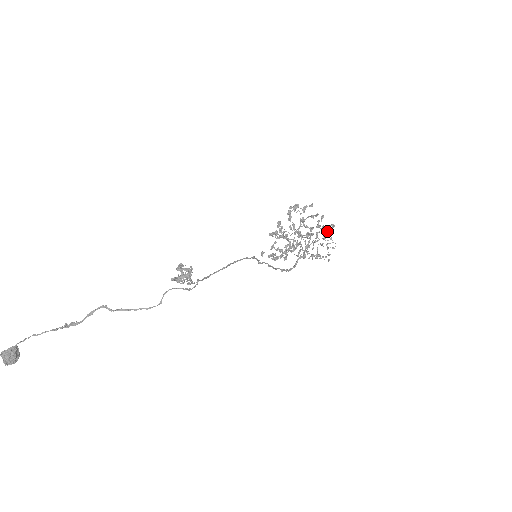
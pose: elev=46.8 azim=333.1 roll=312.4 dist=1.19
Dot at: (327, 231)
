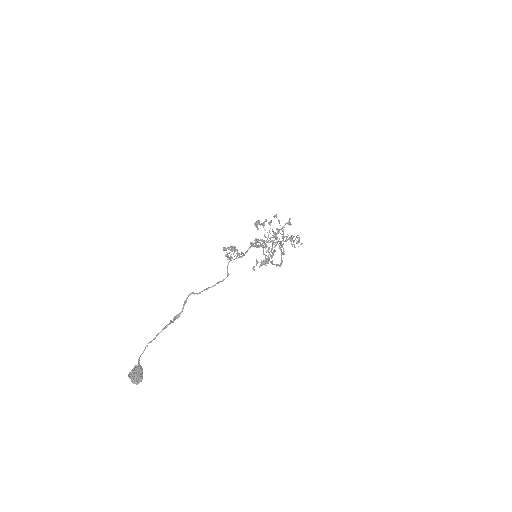
Dot at: (289, 222)
